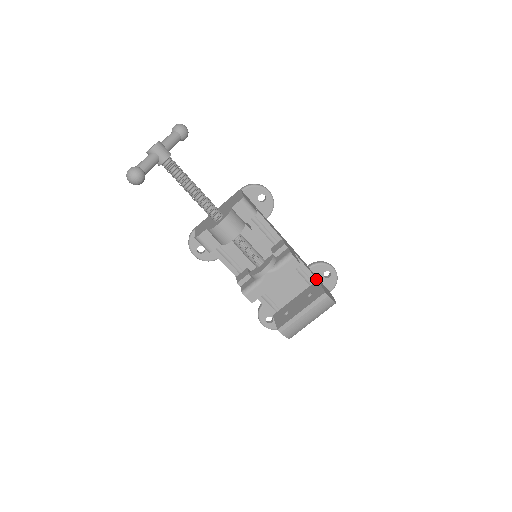
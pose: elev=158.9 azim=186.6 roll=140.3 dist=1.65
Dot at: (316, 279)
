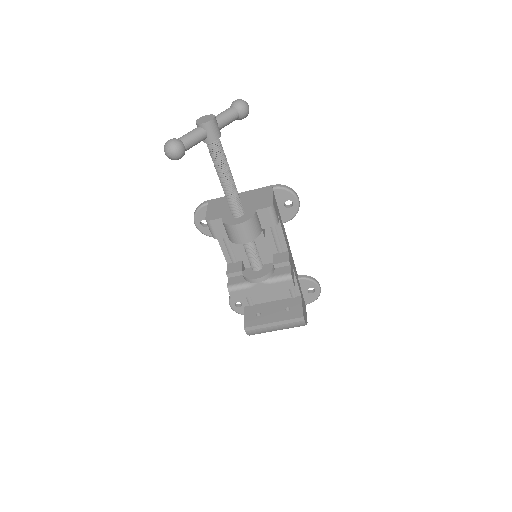
Dot at: (300, 294)
